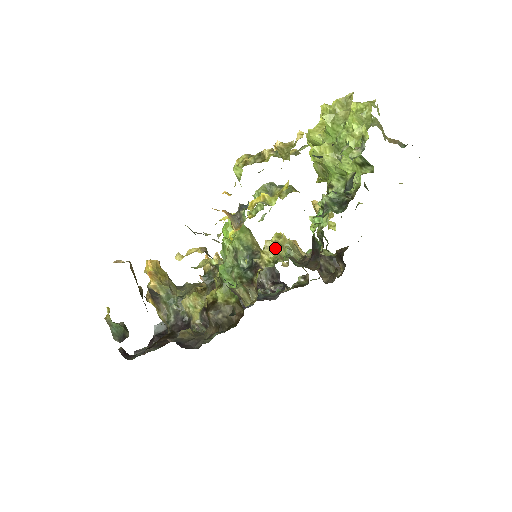
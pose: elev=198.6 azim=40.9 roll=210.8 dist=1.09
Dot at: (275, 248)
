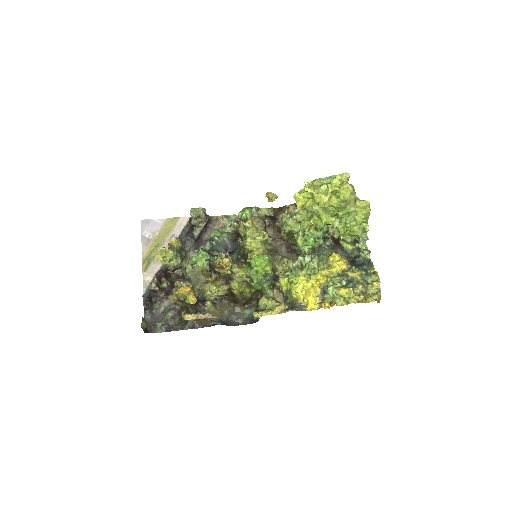
Dot at: (287, 265)
